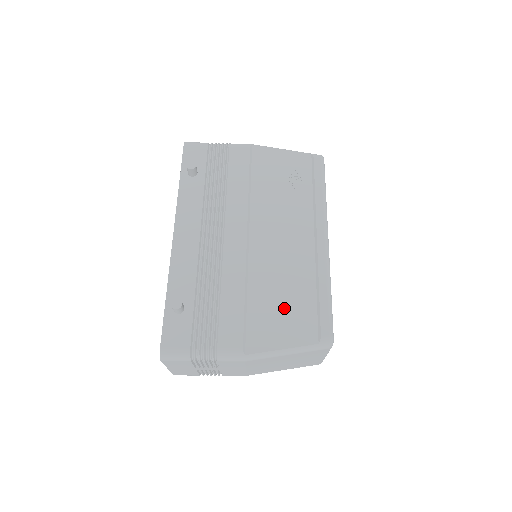
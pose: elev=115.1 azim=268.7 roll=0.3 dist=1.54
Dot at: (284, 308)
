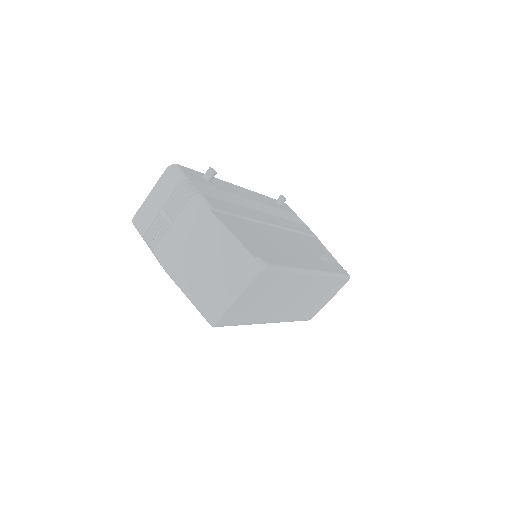
Dot at: (256, 239)
